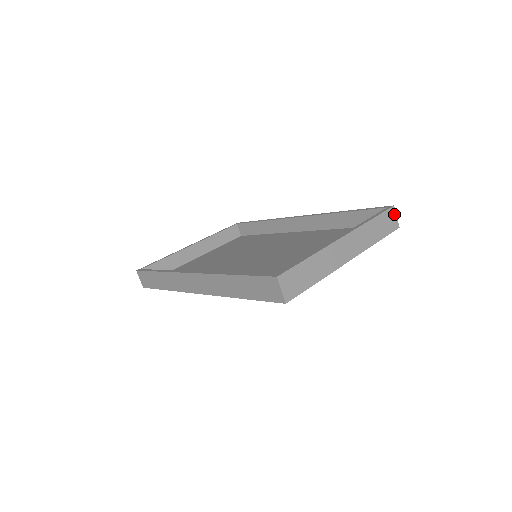
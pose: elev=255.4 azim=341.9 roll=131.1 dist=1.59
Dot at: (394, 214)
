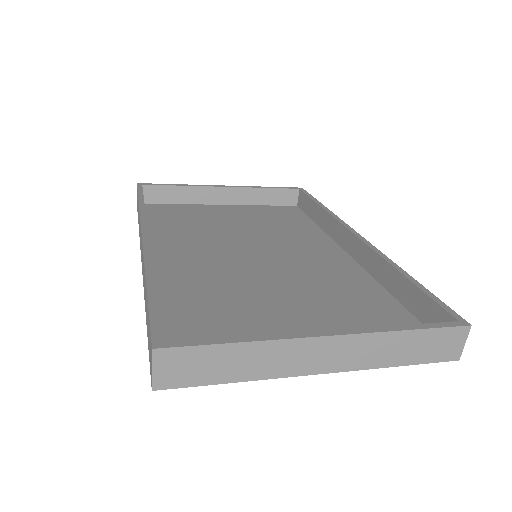
Dot at: (462, 338)
